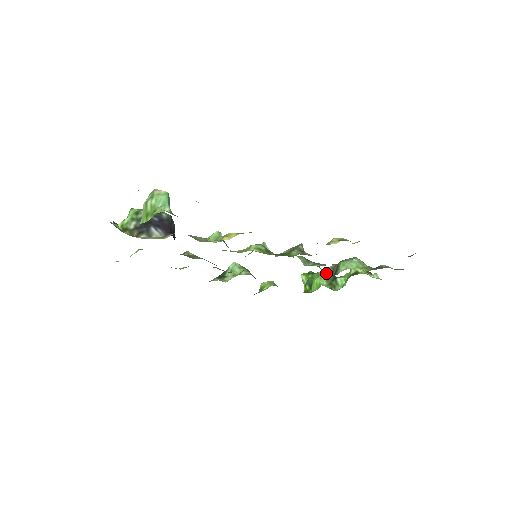
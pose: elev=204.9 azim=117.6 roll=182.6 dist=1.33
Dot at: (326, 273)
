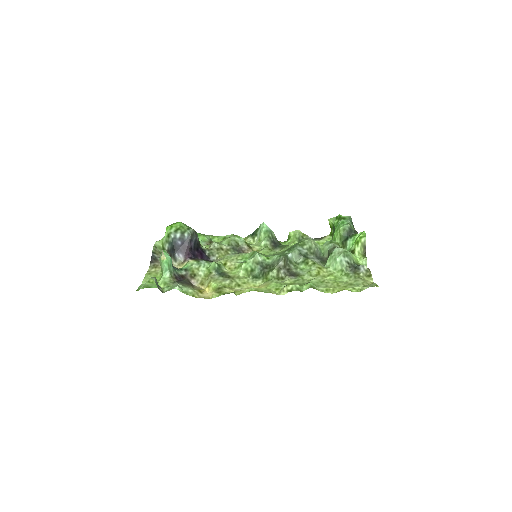
Dot at: (325, 252)
